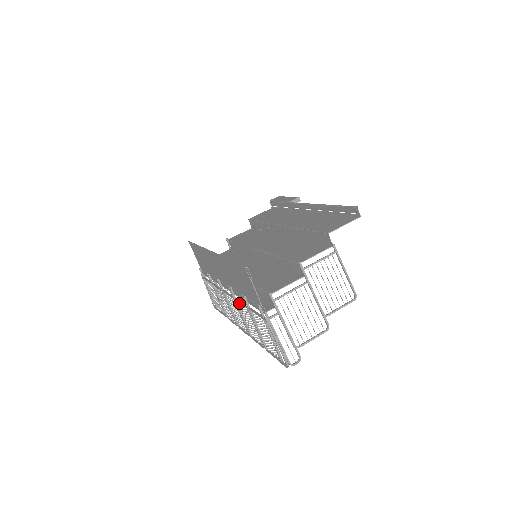
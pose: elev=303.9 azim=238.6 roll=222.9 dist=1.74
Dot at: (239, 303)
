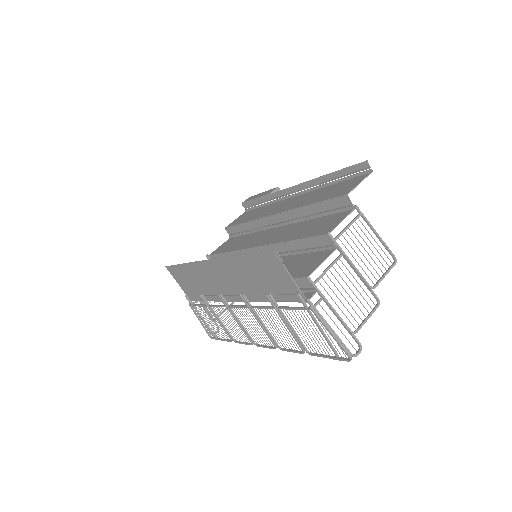
Dot at: occluded
